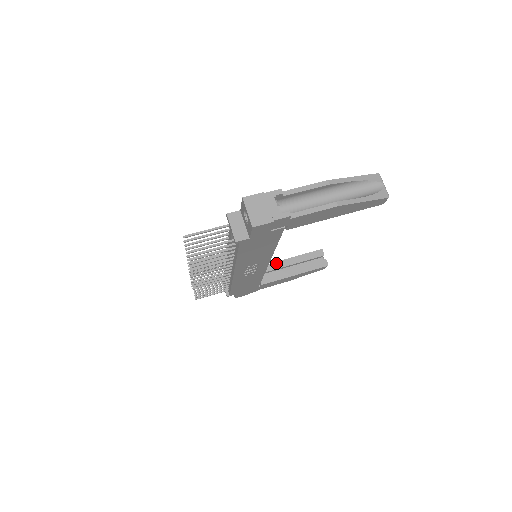
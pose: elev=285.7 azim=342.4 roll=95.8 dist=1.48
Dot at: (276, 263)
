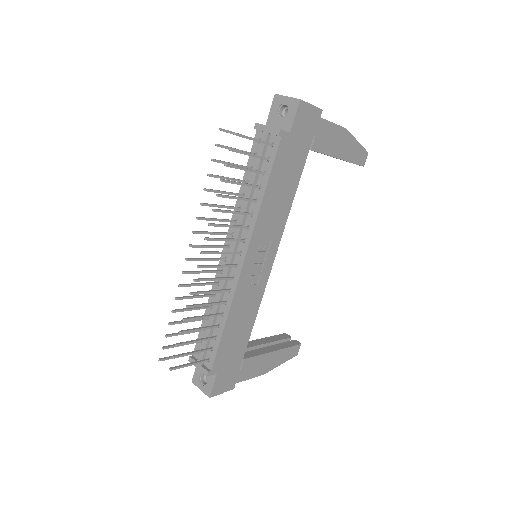
Dot at: occluded
